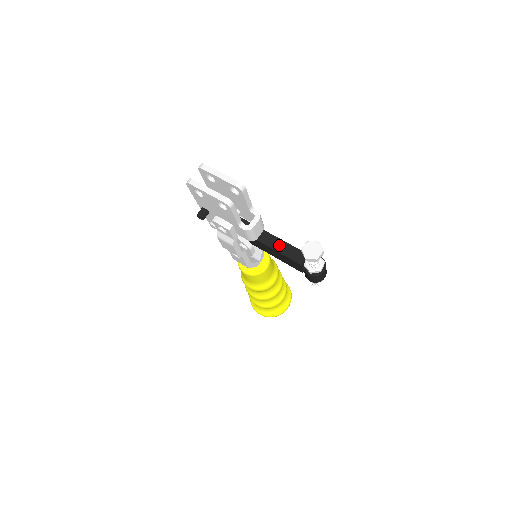
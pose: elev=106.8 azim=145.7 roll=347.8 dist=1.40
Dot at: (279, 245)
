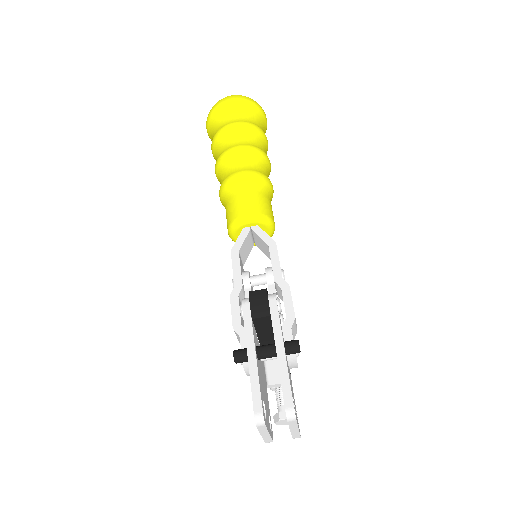
Dot at: occluded
